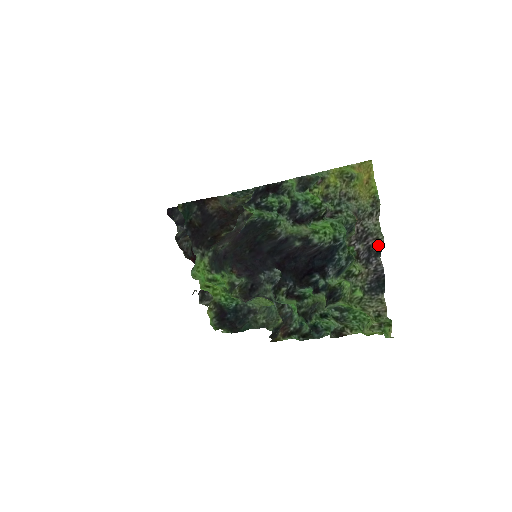
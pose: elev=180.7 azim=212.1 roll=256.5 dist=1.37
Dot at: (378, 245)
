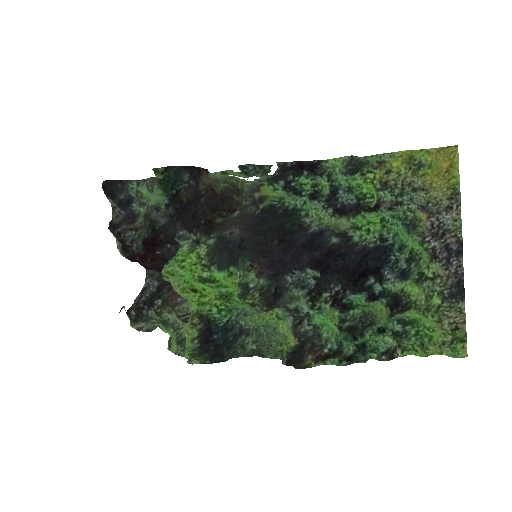
Dot at: (458, 244)
